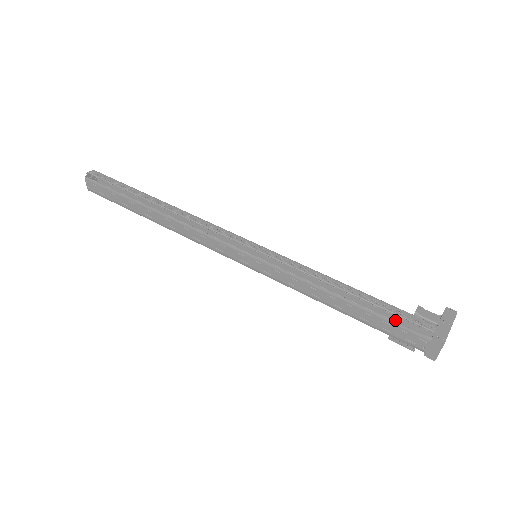
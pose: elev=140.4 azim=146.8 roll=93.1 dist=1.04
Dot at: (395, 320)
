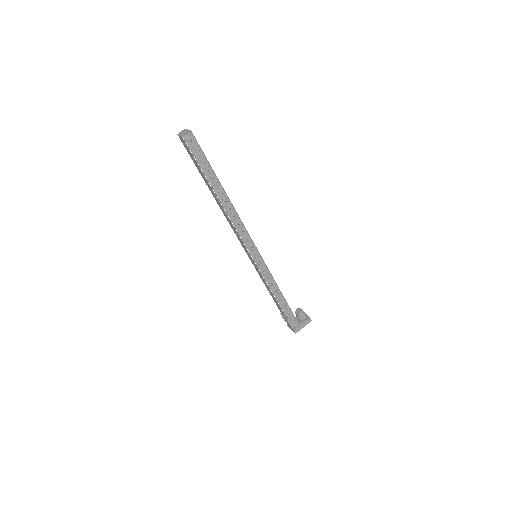
Dot at: (287, 320)
